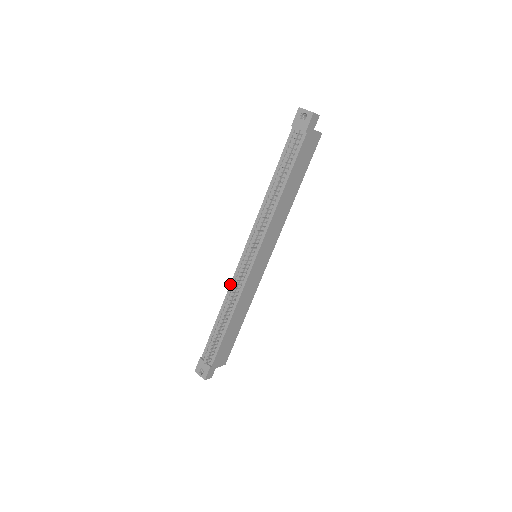
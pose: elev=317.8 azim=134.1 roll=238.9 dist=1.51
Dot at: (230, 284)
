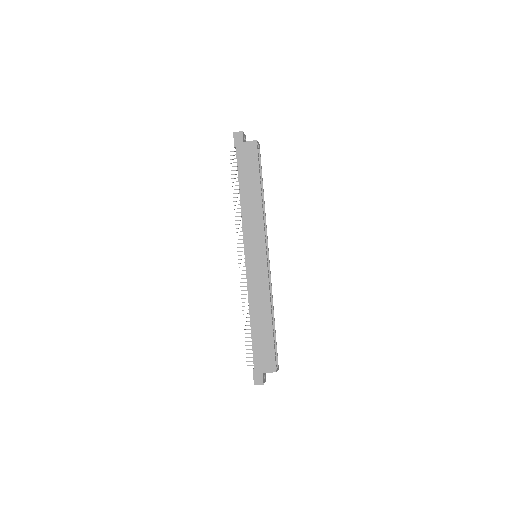
Dot at: occluded
